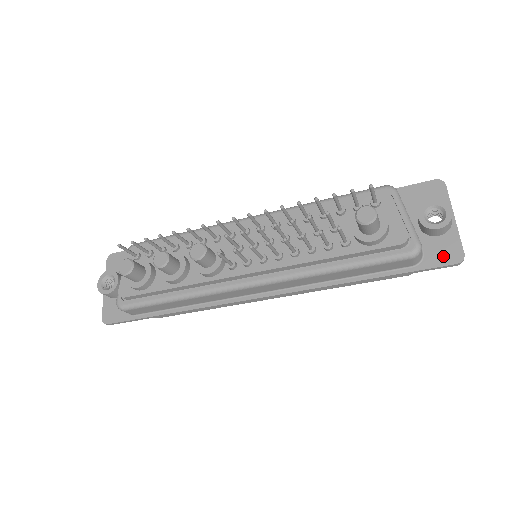
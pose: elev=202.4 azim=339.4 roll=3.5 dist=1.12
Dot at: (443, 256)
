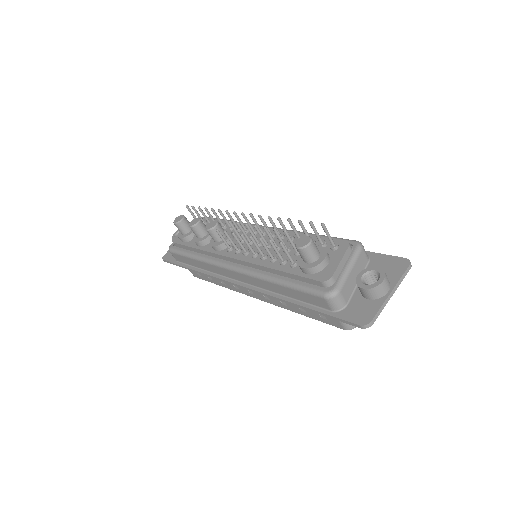
Dot at: (356, 315)
